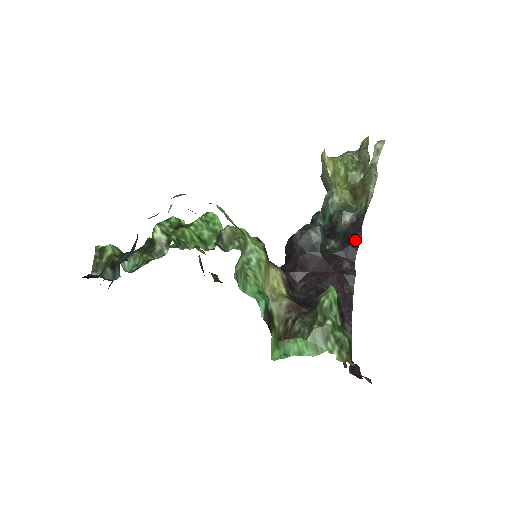
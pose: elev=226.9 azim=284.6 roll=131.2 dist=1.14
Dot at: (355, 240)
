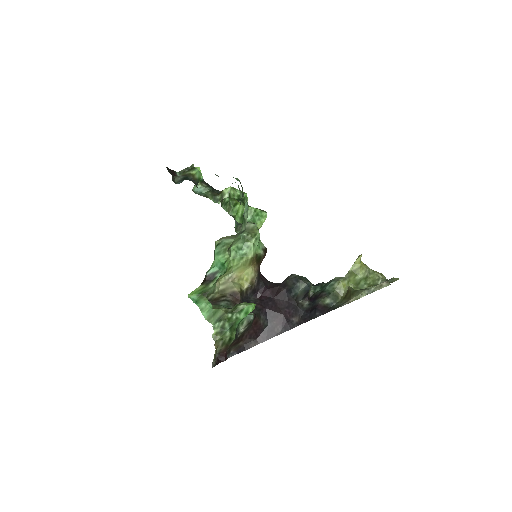
Dot at: (314, 314)
